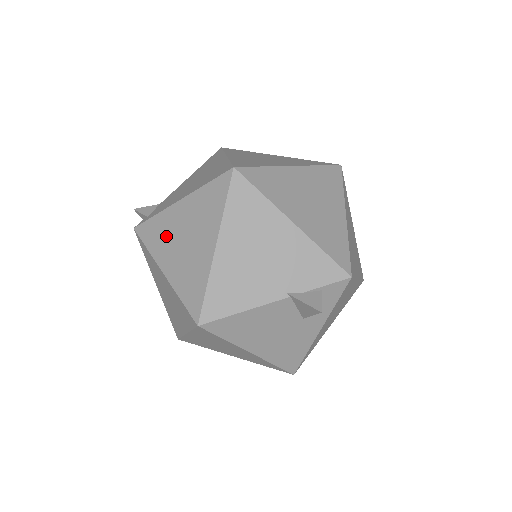
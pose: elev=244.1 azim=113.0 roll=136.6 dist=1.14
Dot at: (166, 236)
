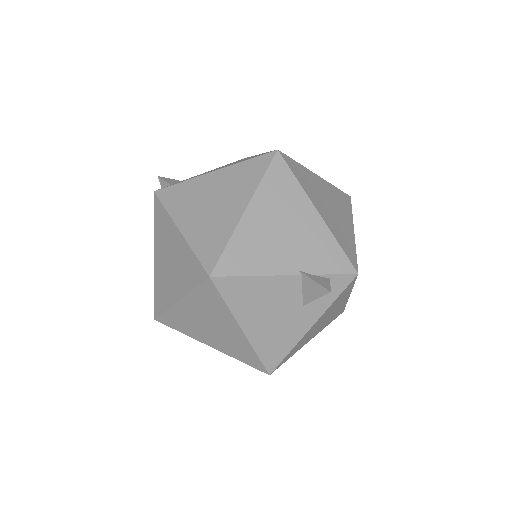
Dot at: (191, 199)
